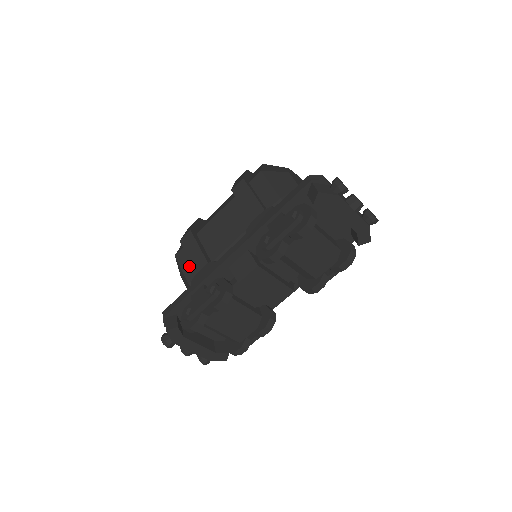
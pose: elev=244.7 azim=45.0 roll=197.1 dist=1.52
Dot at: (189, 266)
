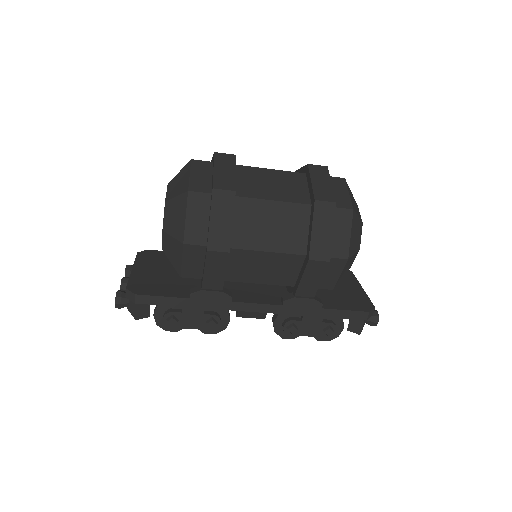
Dot at: (194, 266)
